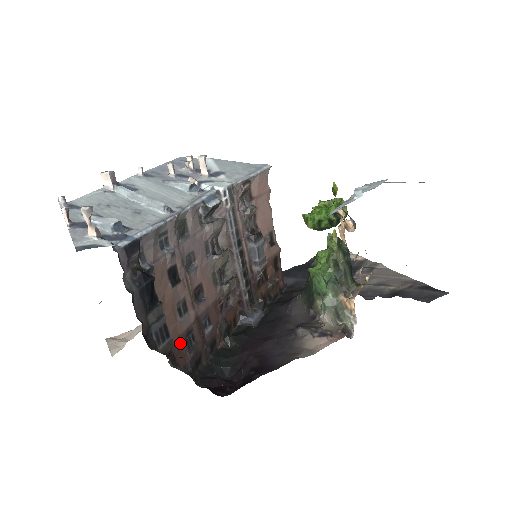
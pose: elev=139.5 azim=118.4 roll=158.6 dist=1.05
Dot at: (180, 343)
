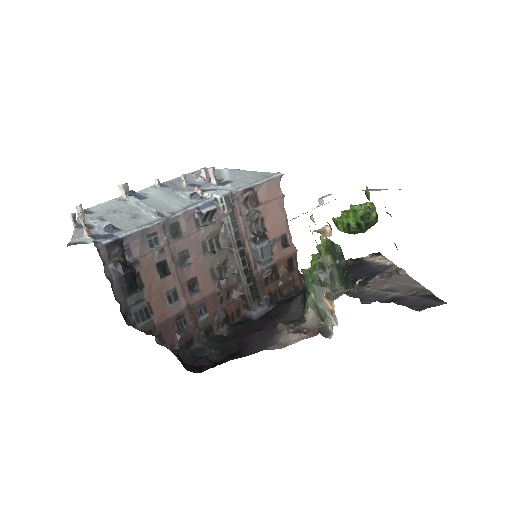
Dot at: (168, 325)
